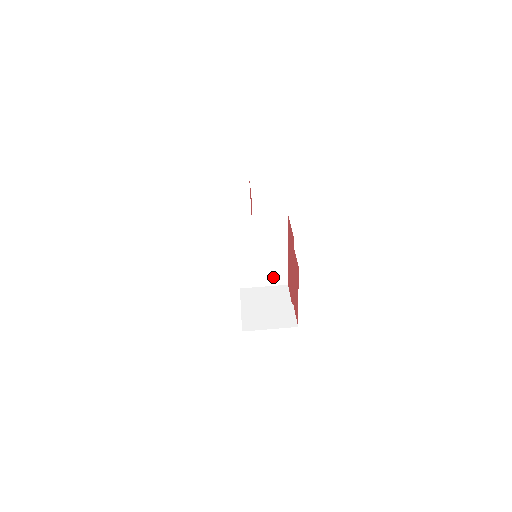
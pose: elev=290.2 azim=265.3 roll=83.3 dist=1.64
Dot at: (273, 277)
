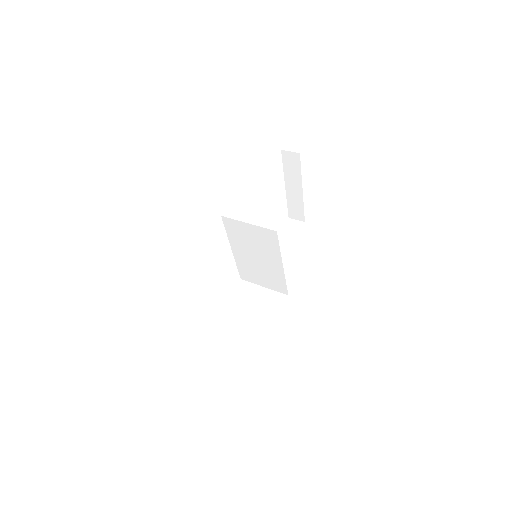
Dot at: (272, 283)
